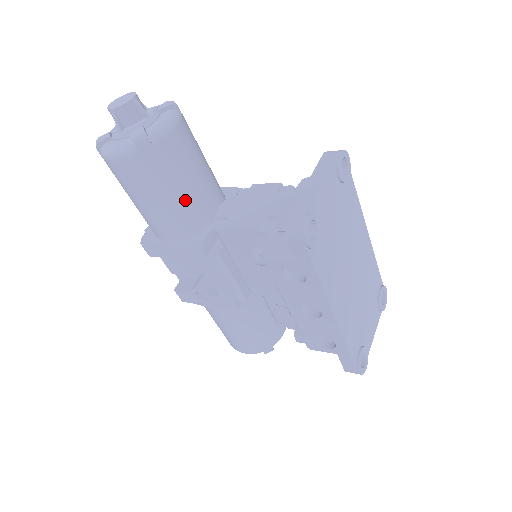
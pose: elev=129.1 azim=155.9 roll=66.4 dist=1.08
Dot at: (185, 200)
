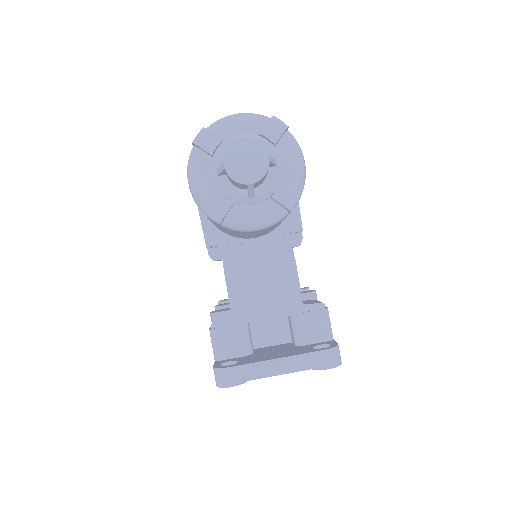
Dot at: (225, 231)
